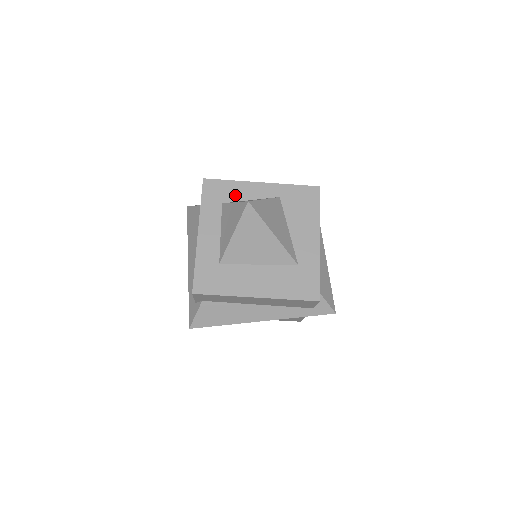
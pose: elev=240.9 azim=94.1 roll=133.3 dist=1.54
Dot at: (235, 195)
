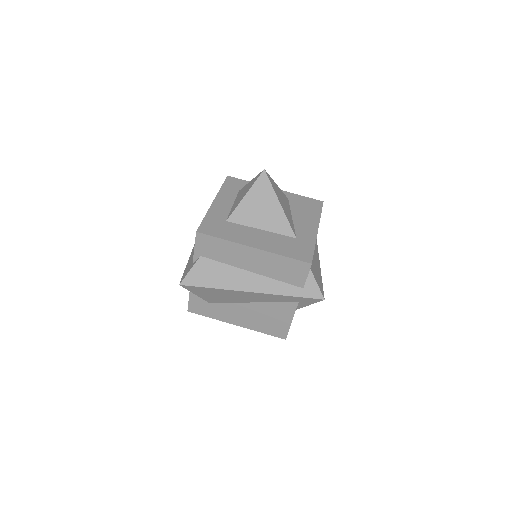
Dot at: occluded
